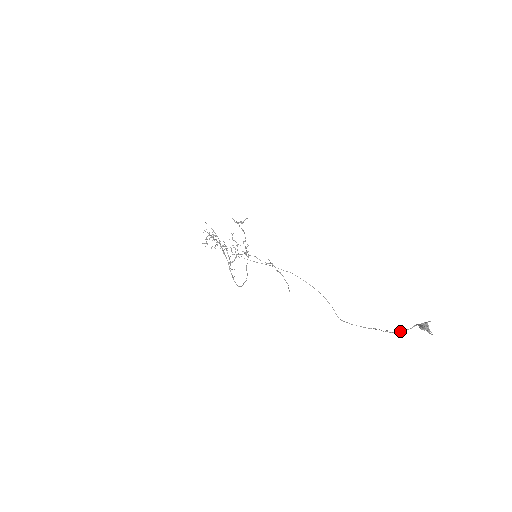
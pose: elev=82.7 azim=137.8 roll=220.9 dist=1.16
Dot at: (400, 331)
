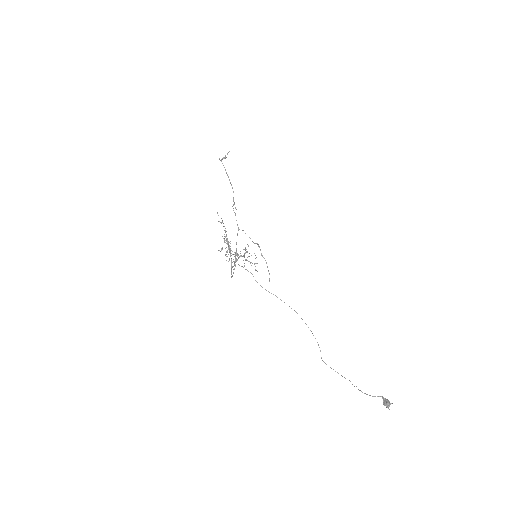
Dot at: (367, 394)
